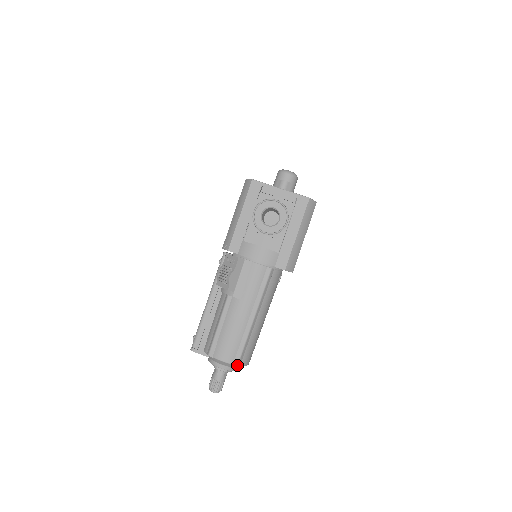
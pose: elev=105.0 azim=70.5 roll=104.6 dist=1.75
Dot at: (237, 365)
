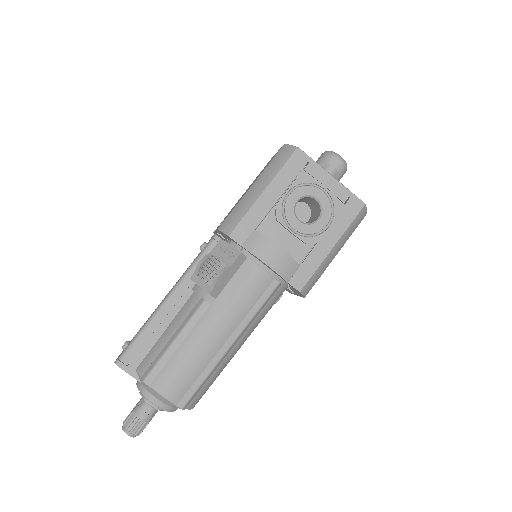
Dot at: (183, 407)
